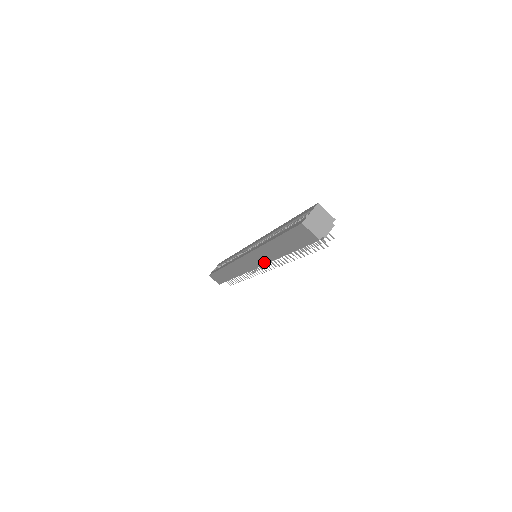
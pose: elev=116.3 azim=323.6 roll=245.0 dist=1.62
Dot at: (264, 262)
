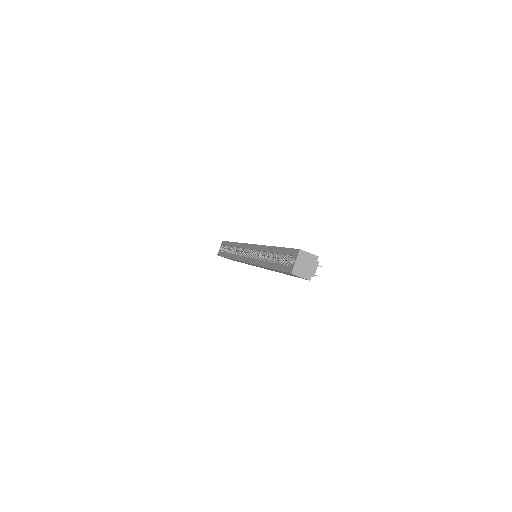
Dot at: occluded
